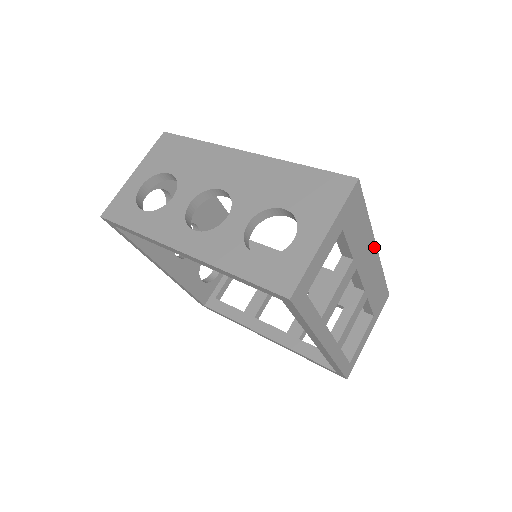
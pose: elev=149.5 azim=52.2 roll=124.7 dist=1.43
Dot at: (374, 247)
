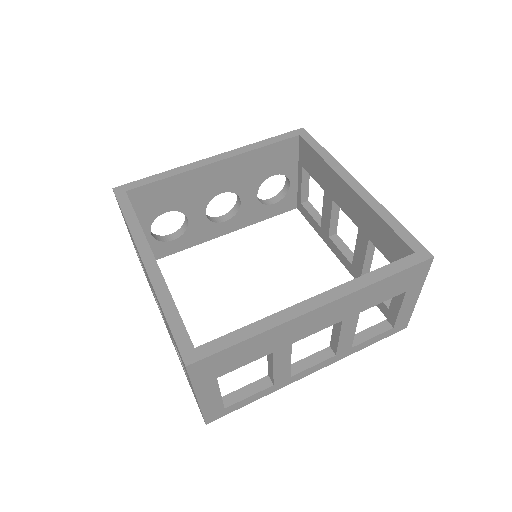
Dot at: (309, 314)
